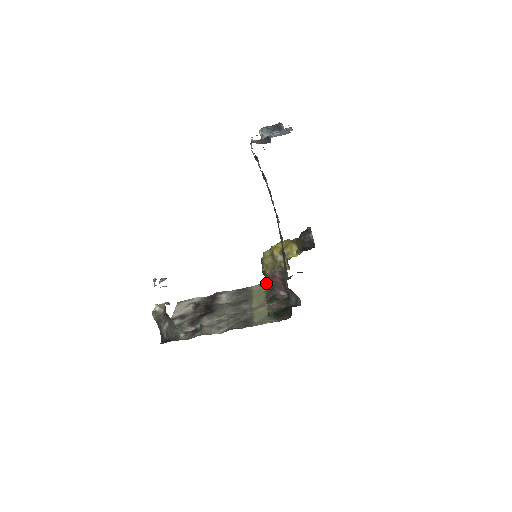
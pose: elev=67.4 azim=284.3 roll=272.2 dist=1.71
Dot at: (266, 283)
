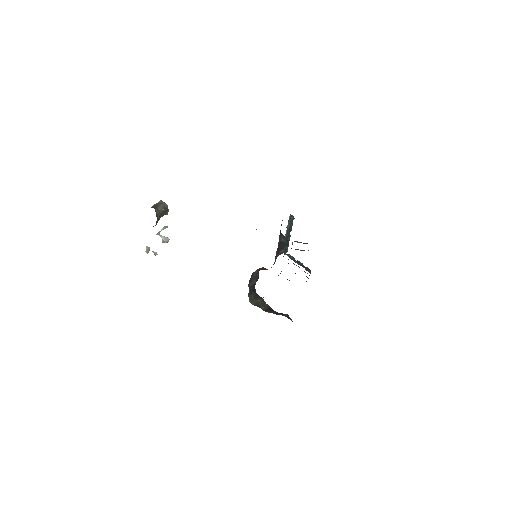
Dot at: occluded
